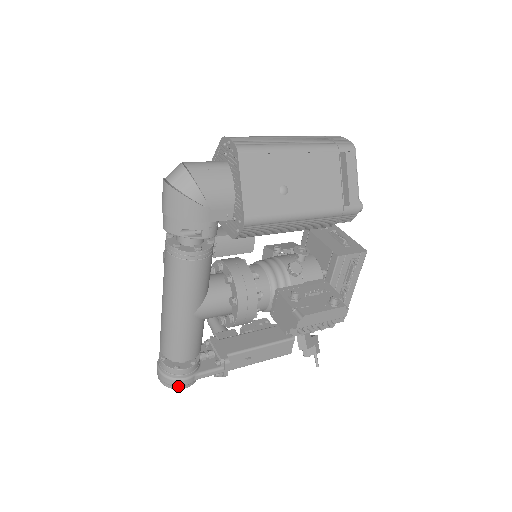
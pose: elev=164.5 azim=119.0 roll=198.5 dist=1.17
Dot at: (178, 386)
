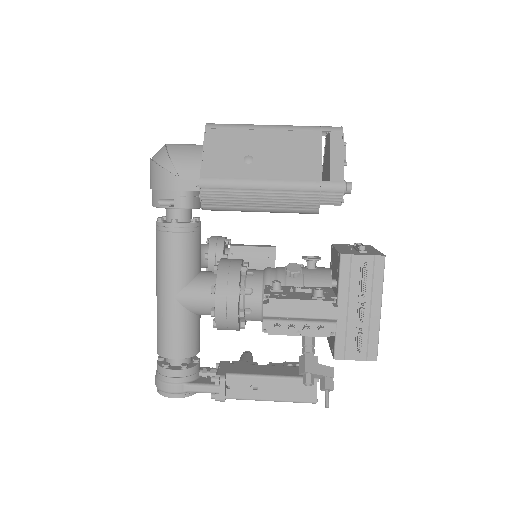
Dot at: (166, 392)
